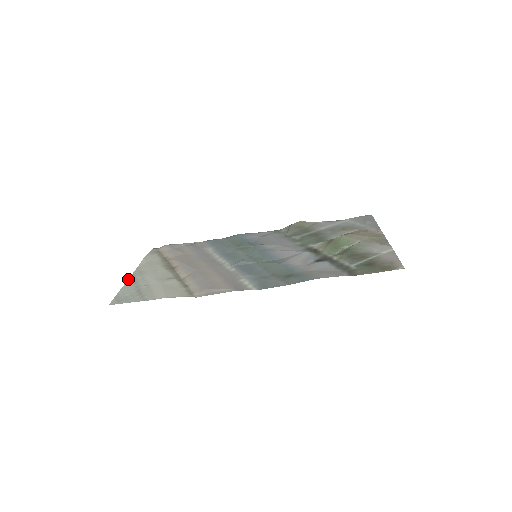
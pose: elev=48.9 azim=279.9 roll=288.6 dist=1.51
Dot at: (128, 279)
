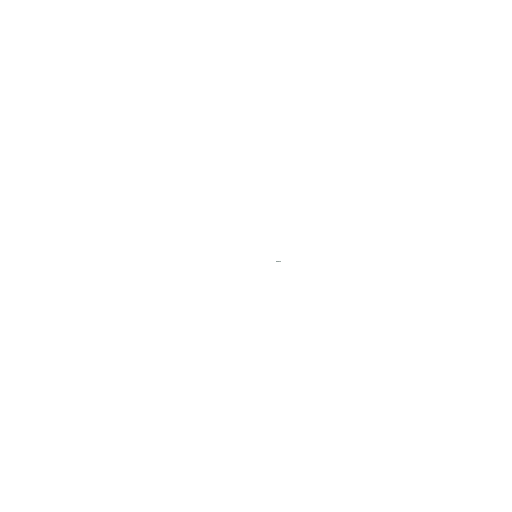
Dot at: occluded
